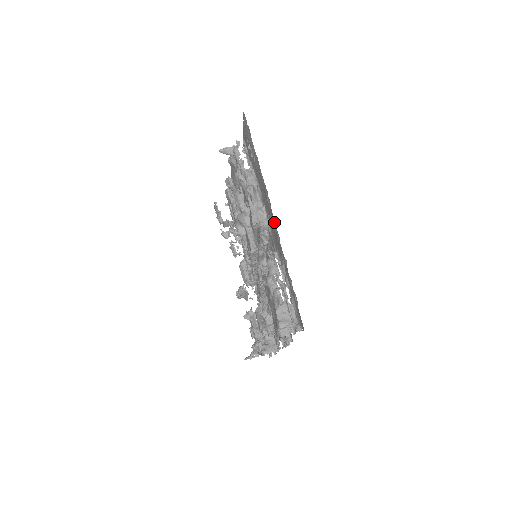
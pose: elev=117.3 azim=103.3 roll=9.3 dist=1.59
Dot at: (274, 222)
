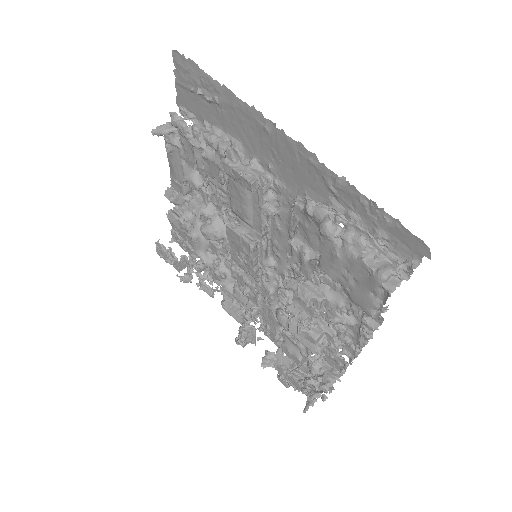
Dot at: (293, 144)
